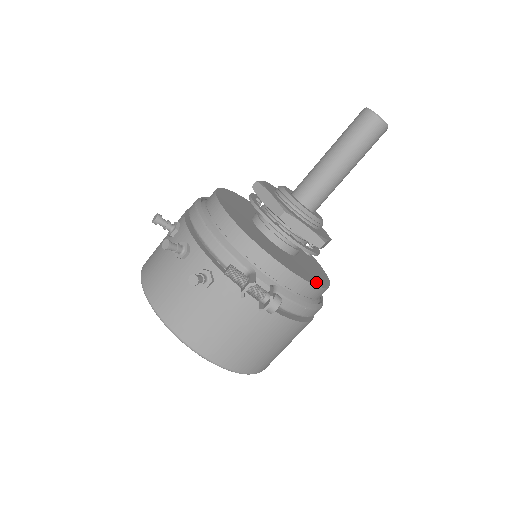
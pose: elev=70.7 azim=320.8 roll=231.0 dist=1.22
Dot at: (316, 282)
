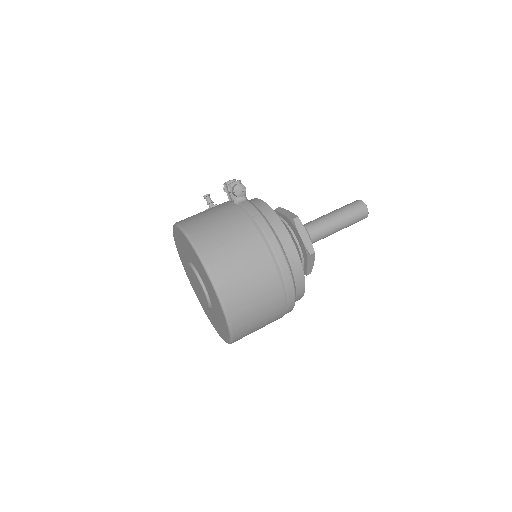
Dot at: occluded
